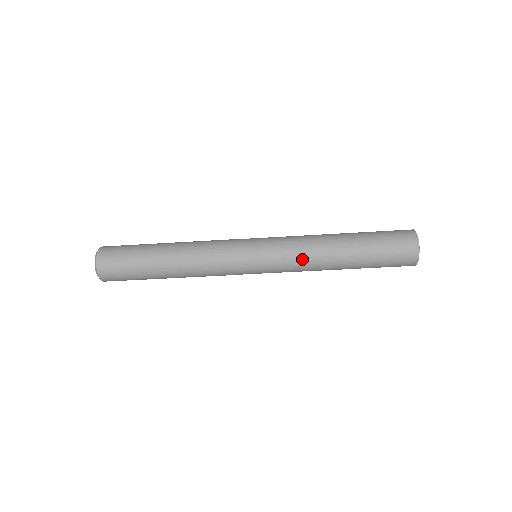
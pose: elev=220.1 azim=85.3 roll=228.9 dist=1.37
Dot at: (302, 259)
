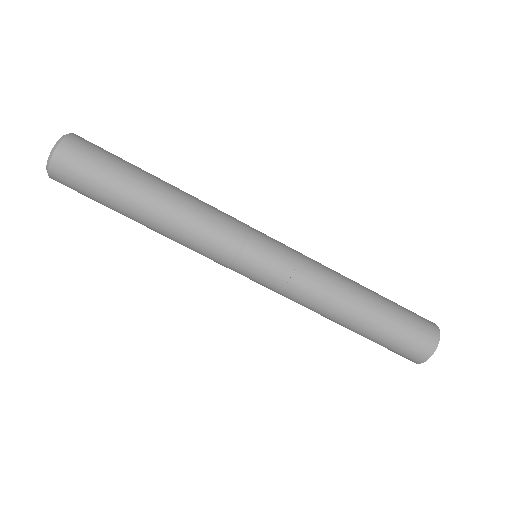
Dot at: (307, 295)
